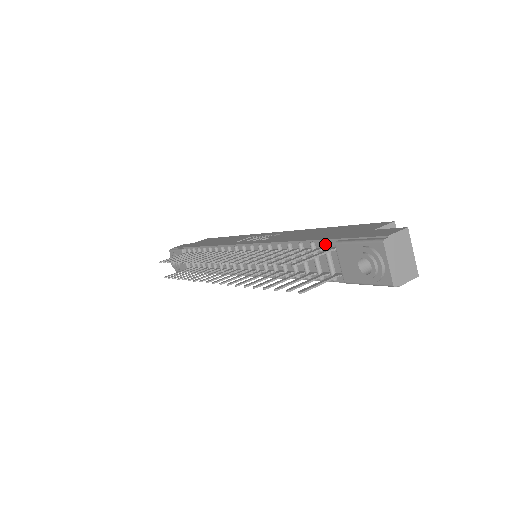
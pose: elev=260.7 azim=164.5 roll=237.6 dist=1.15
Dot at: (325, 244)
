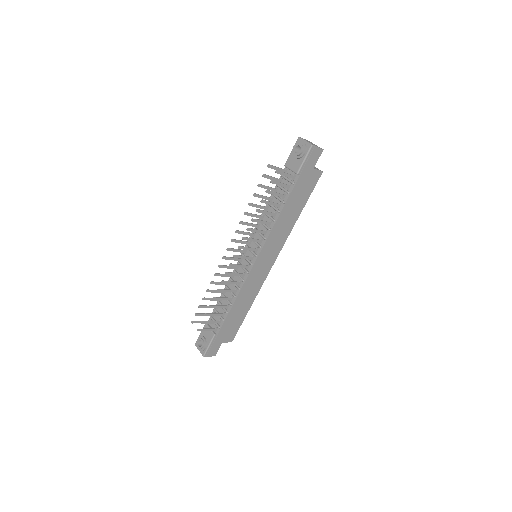
Dot at: occluded
